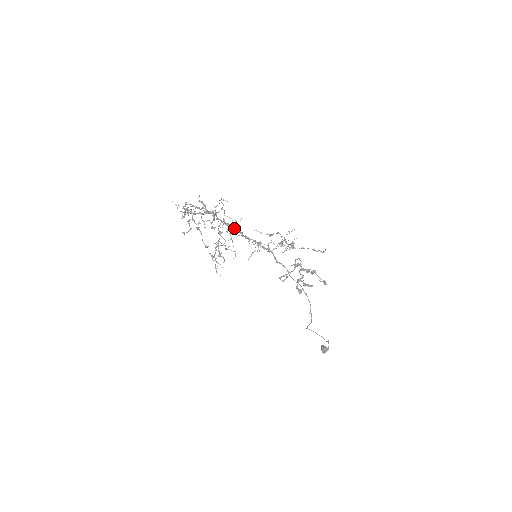
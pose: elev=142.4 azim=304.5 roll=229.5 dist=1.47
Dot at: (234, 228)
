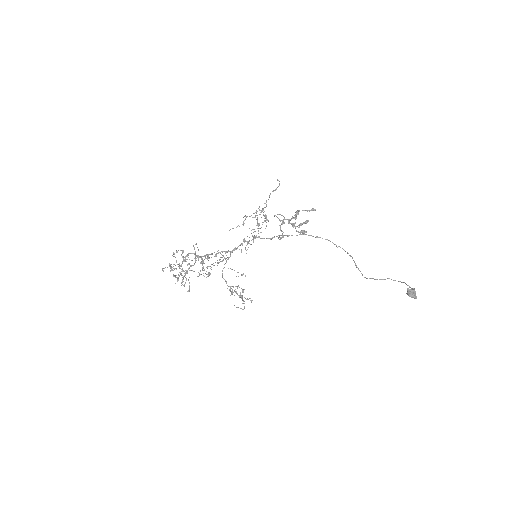
Dot at: (219, 252)
